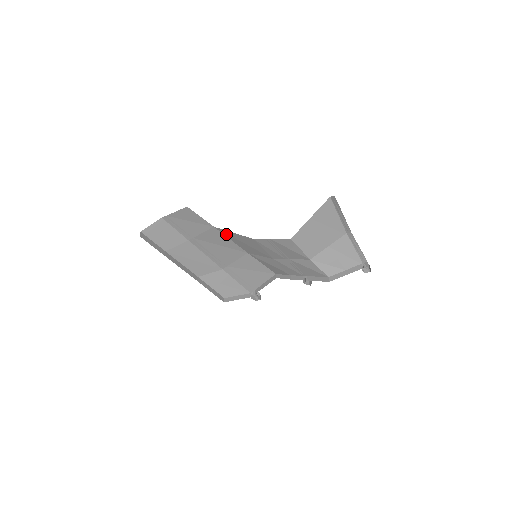
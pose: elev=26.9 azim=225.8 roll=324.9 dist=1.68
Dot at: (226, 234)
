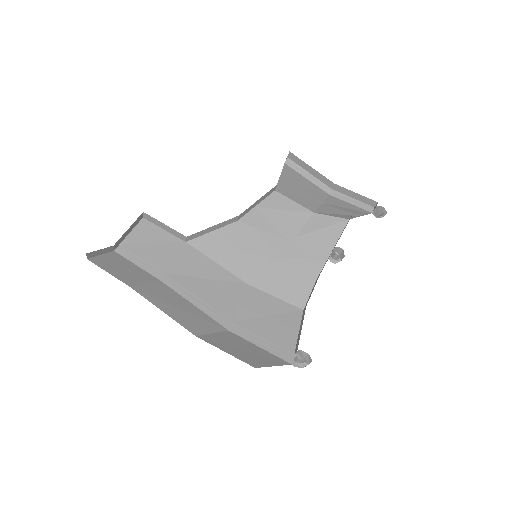
Dot at: (205, 249)
